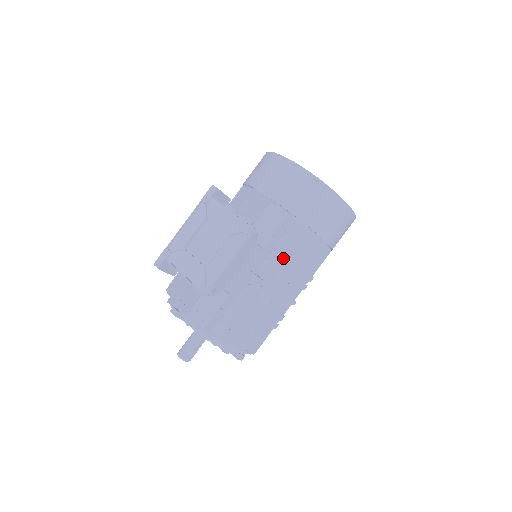
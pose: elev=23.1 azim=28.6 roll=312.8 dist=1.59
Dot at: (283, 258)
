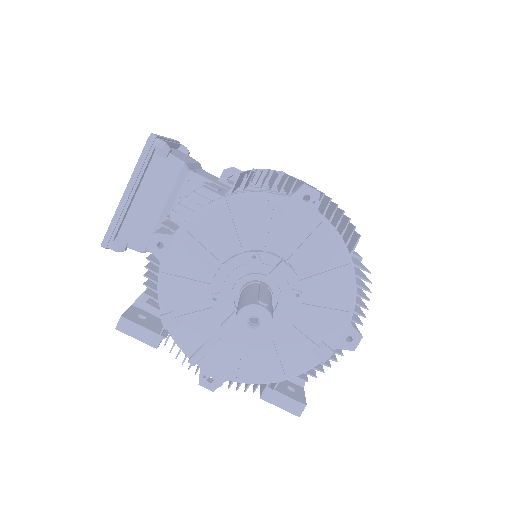
Dot at: occluded
